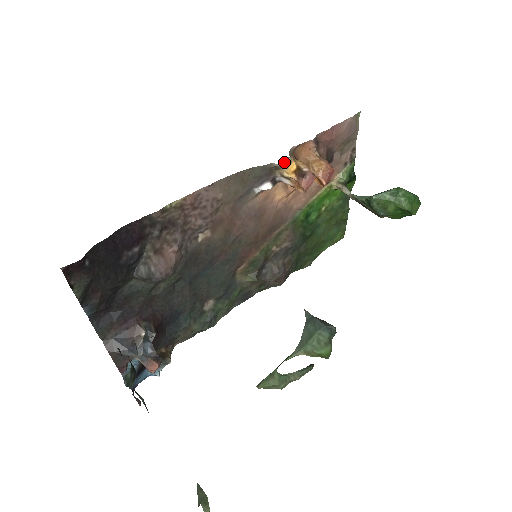
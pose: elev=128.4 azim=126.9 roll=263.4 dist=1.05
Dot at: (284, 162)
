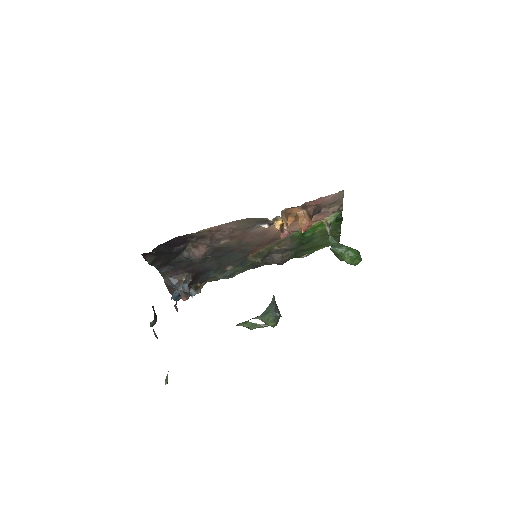
Dot at: (275, 219)
